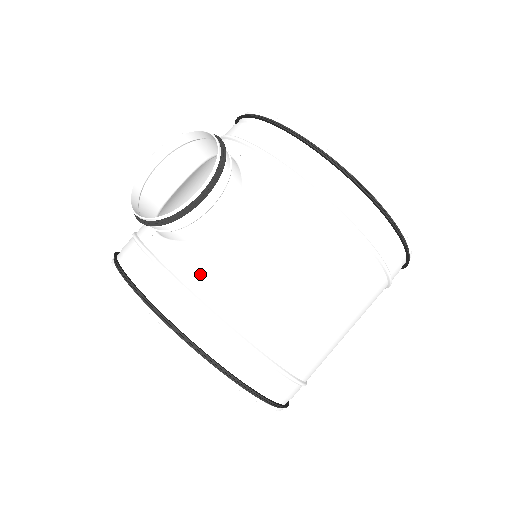
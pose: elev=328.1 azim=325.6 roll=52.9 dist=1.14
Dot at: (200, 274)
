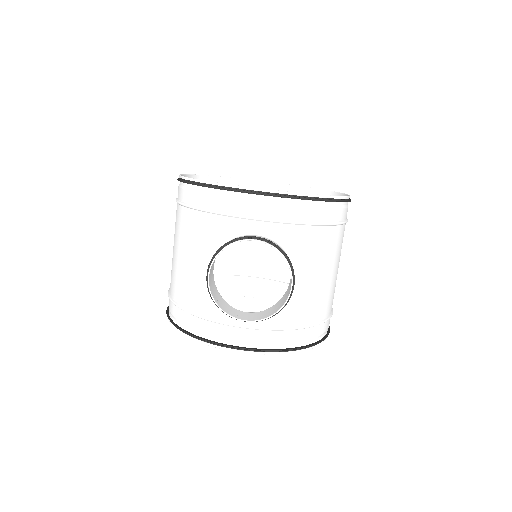
Dot at: (293, 315)
